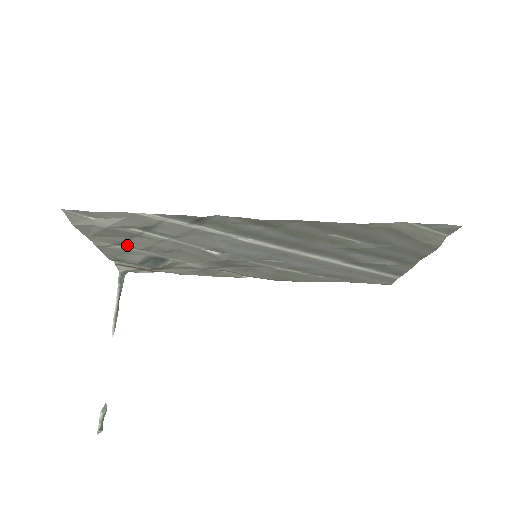
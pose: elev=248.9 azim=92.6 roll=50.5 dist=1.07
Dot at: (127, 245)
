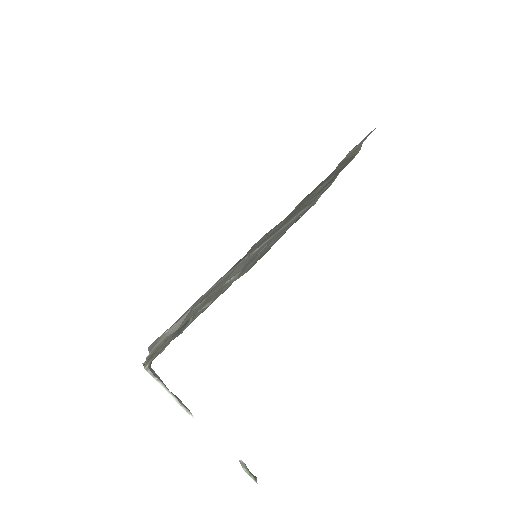
Dot at: occluded
